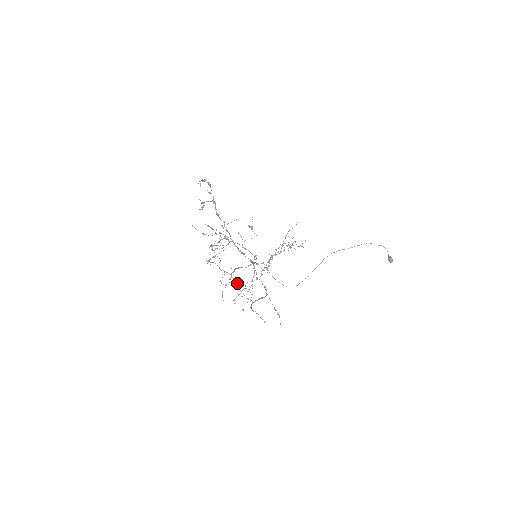
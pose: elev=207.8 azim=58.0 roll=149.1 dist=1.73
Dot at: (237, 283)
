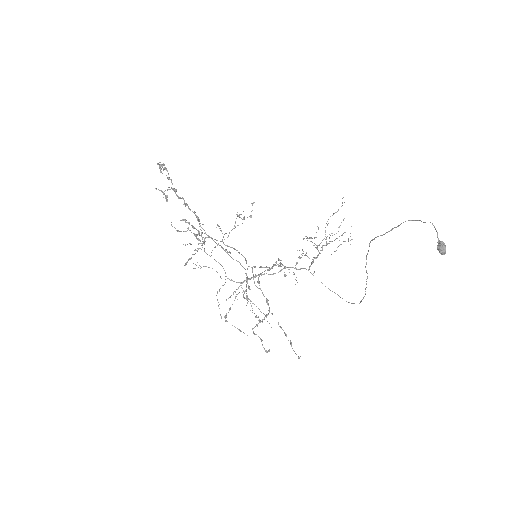
Dot at: occluded
